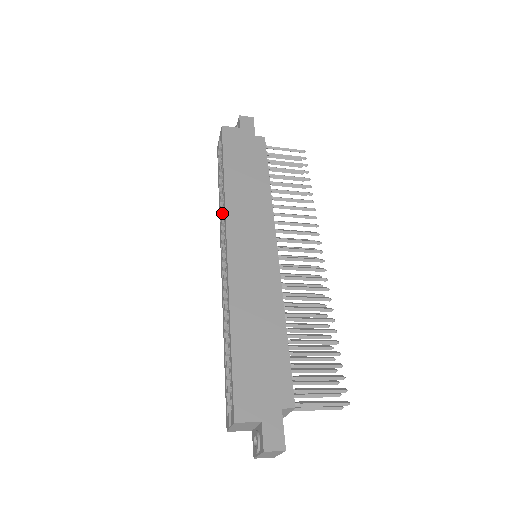
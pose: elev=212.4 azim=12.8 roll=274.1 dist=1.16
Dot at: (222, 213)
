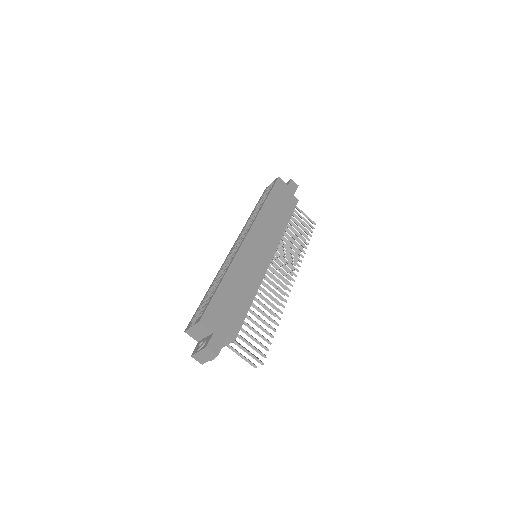
Dot at: (250, 221)
